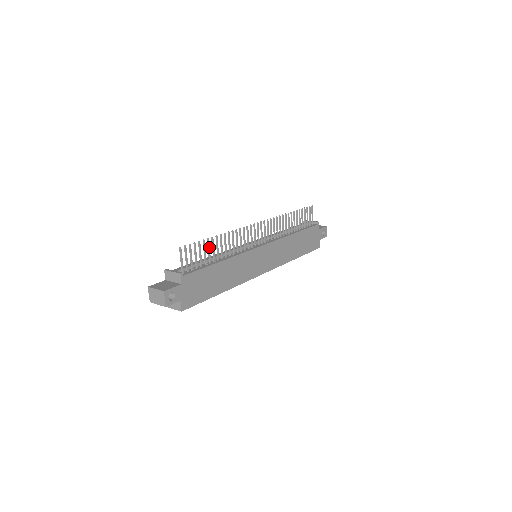
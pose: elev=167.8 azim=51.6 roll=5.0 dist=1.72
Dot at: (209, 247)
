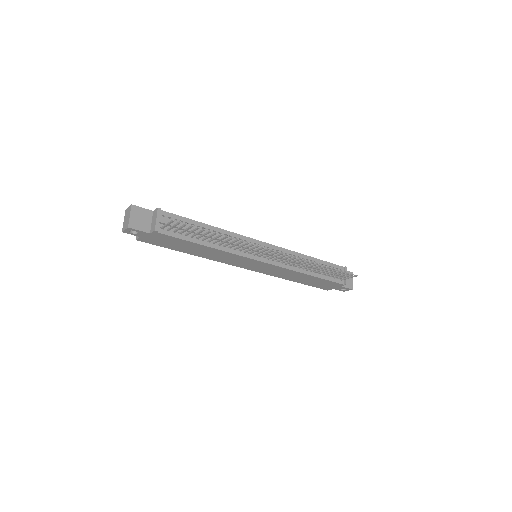
Dot at: (206, 234)
